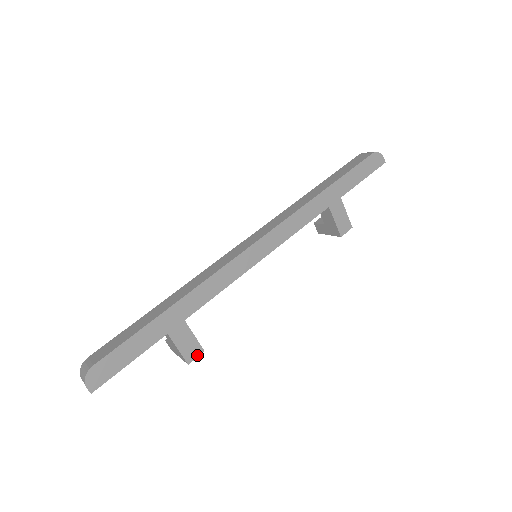
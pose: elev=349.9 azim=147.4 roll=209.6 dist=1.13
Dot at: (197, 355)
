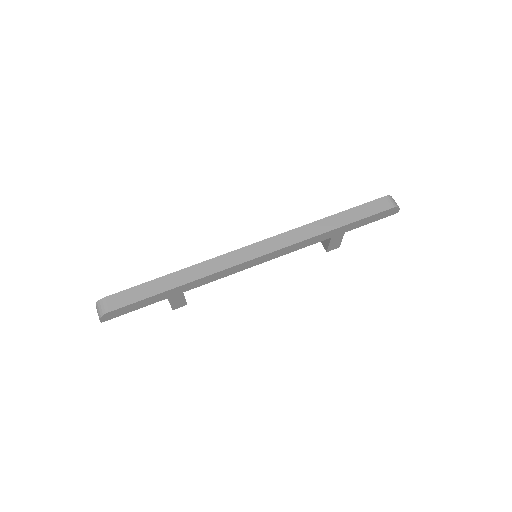
Dot at: (181, 306)
